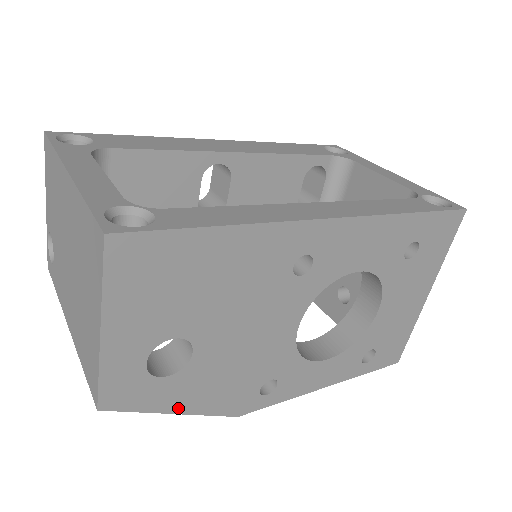
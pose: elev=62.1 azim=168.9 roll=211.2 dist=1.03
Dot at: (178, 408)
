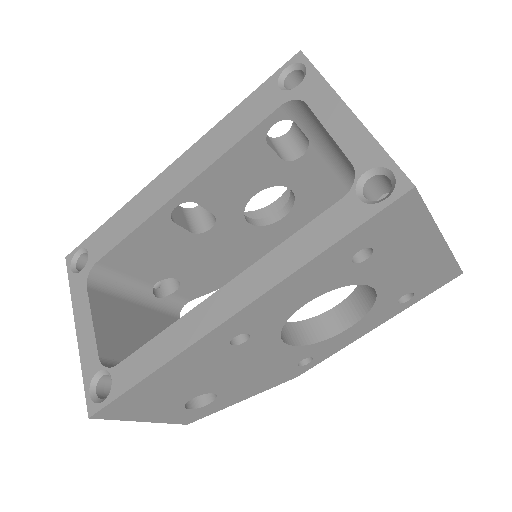
Dot at: (240, 400)
